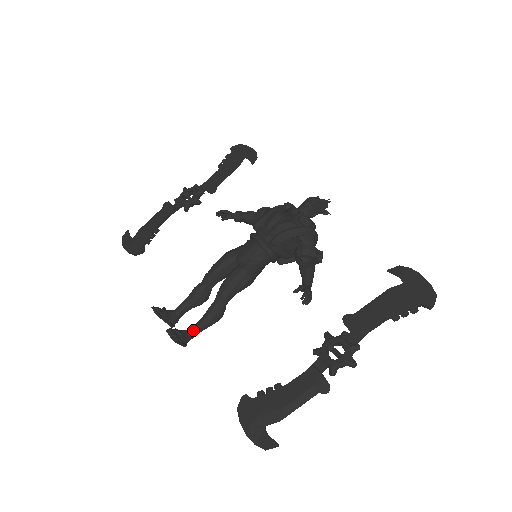
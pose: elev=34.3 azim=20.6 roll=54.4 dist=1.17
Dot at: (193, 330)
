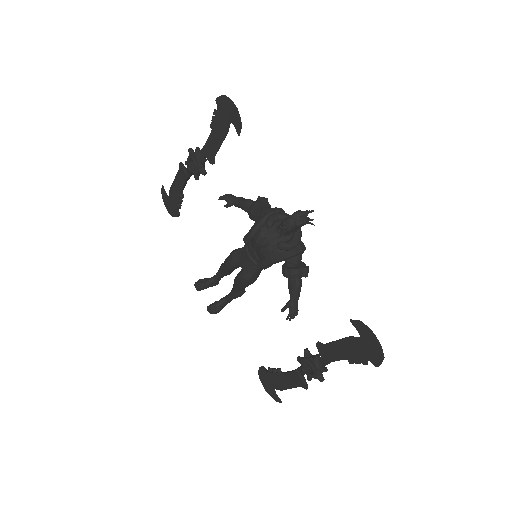
Dot at: (227, 300)
